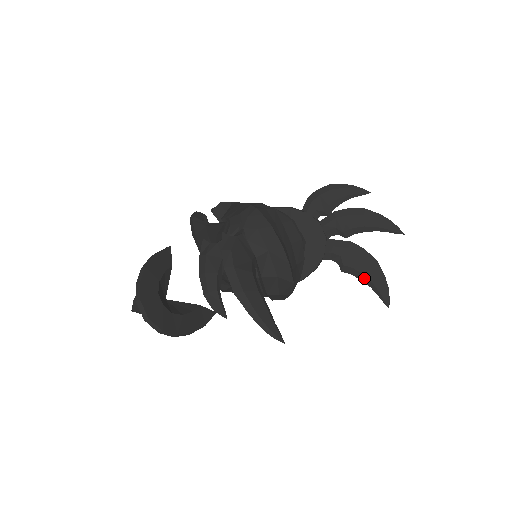
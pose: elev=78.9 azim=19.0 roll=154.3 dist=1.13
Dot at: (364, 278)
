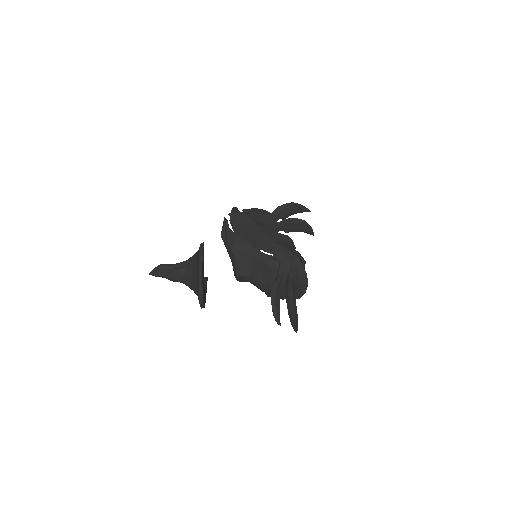
Dot at: occluded
